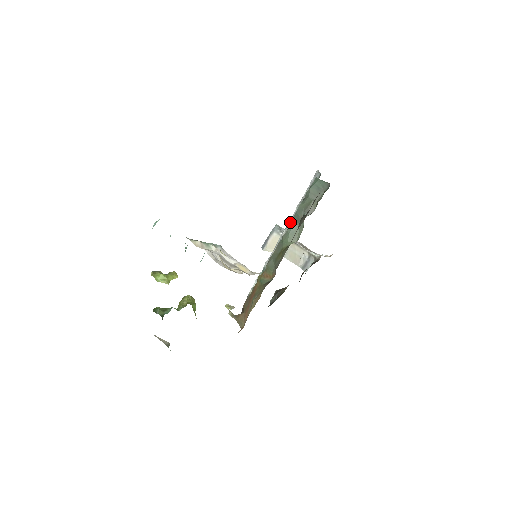
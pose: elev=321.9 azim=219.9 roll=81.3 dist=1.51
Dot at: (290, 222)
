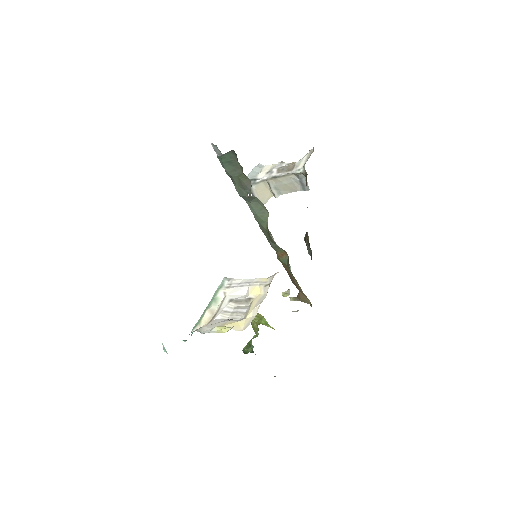
Dot at: occluded
